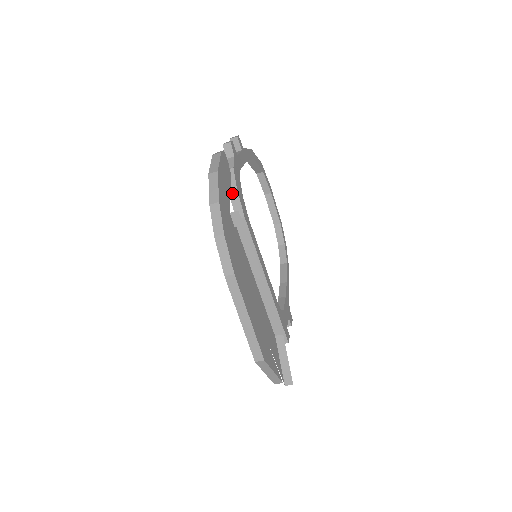
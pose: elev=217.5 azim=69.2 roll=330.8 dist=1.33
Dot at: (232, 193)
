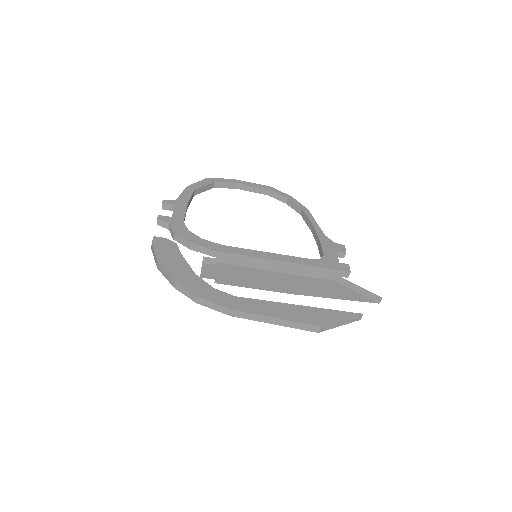
Dot at: (192, 248)
